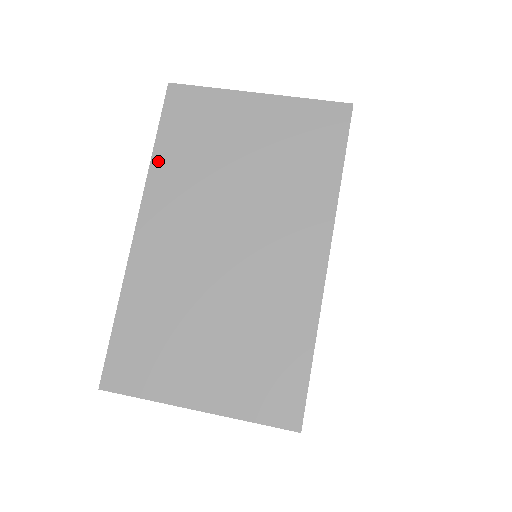
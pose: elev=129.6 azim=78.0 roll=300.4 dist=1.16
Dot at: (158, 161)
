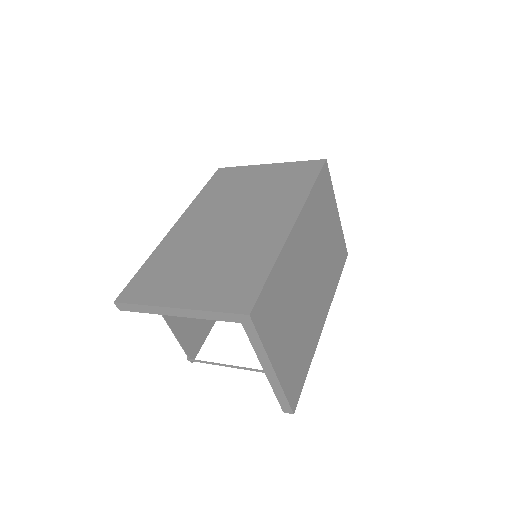
Dot at: (200, 196)
